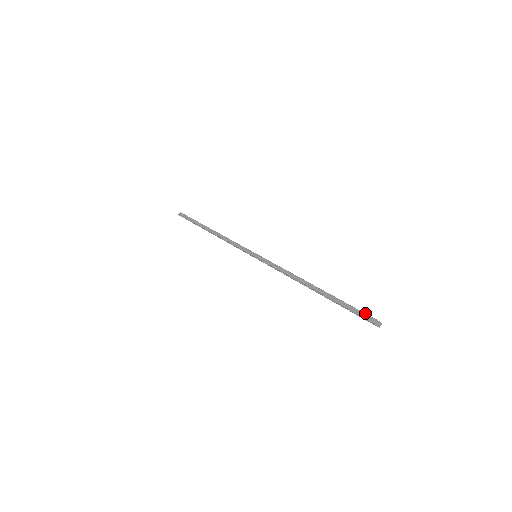
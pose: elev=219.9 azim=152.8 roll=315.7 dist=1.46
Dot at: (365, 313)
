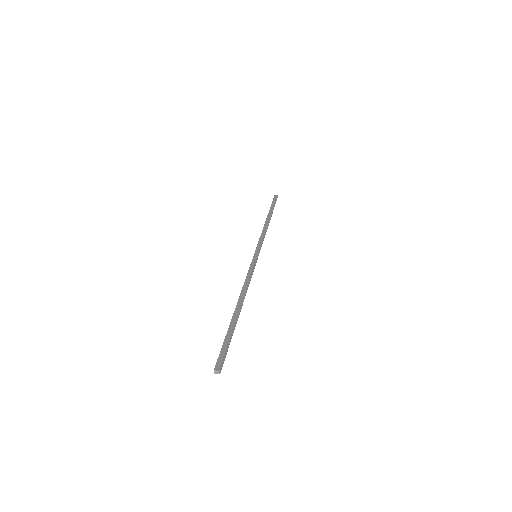
Dot at: (225, 354)
